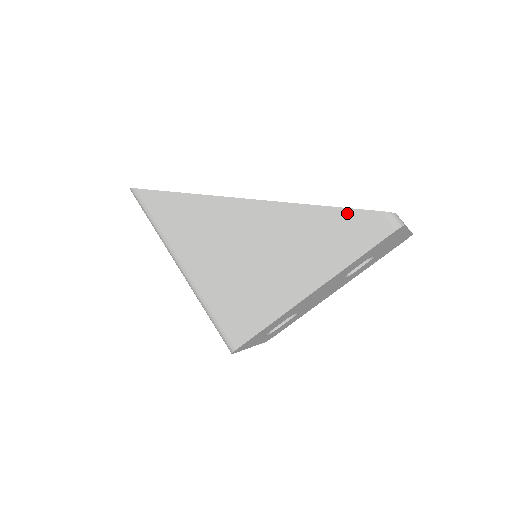
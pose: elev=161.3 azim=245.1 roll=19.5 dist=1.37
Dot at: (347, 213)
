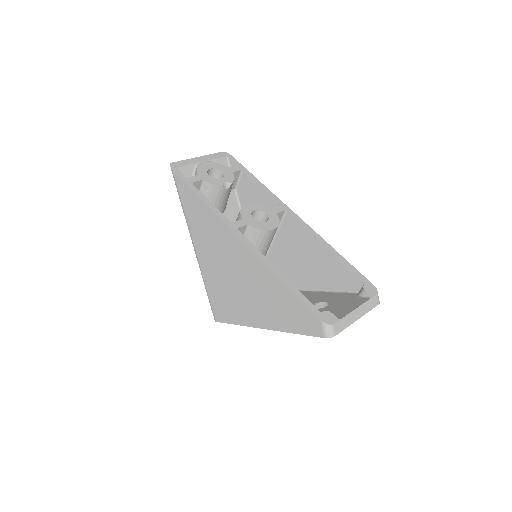
Dot at: (299, 303)
